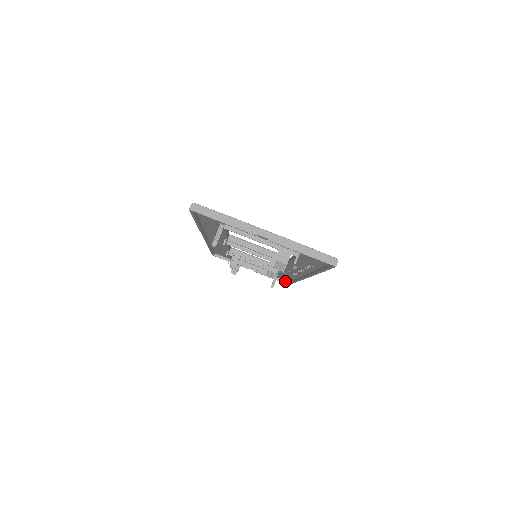
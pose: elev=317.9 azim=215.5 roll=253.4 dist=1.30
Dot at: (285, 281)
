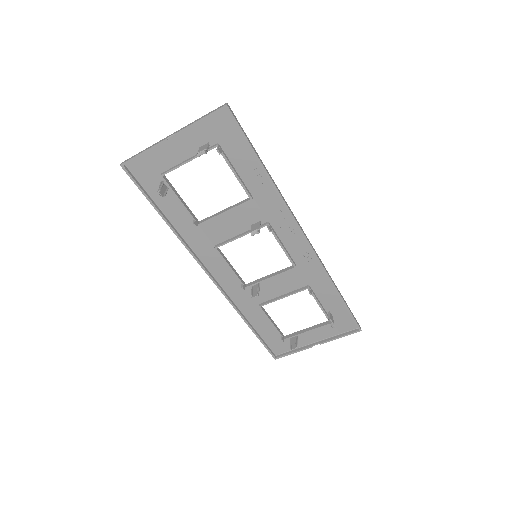
Dot at: (355, 330)
